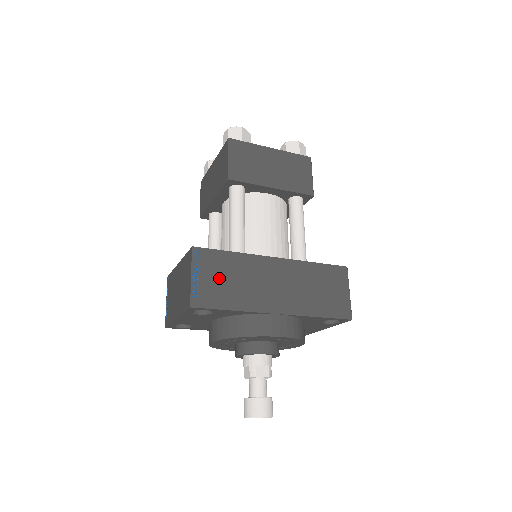
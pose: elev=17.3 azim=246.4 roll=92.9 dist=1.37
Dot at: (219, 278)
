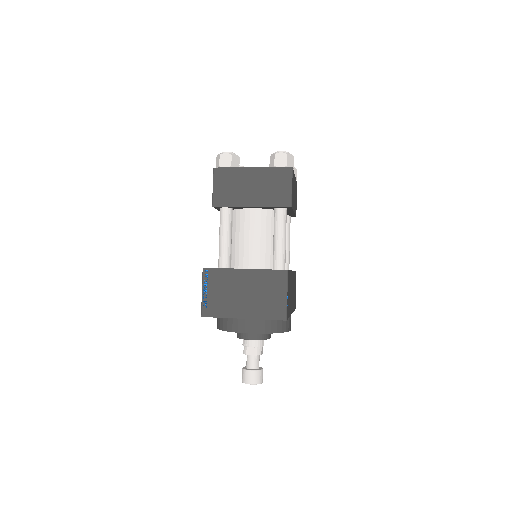
Dot at: (289, 293)
